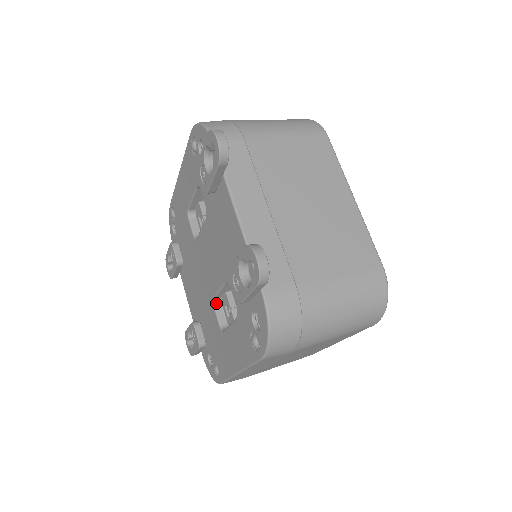
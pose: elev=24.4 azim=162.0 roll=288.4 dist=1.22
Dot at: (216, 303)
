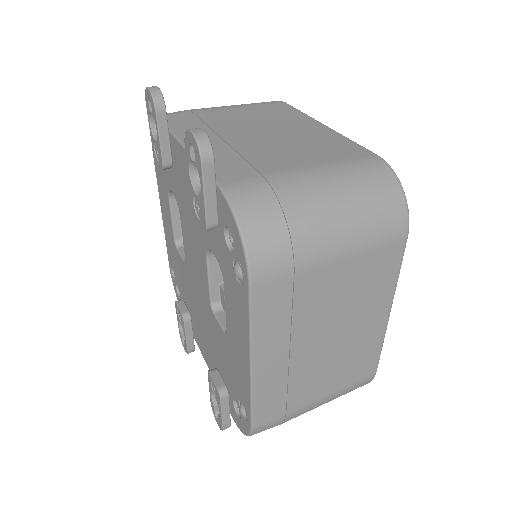
Dot at: (216, 310)
